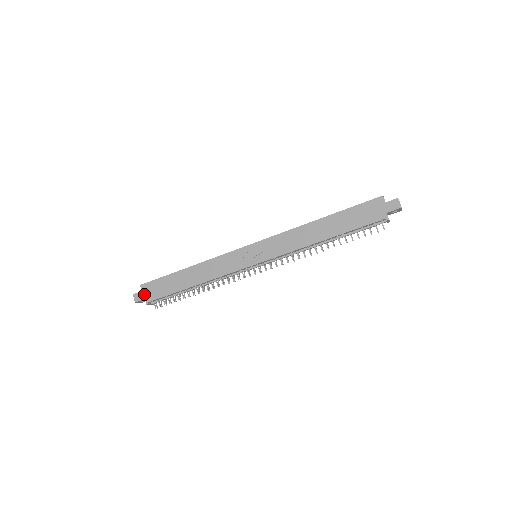
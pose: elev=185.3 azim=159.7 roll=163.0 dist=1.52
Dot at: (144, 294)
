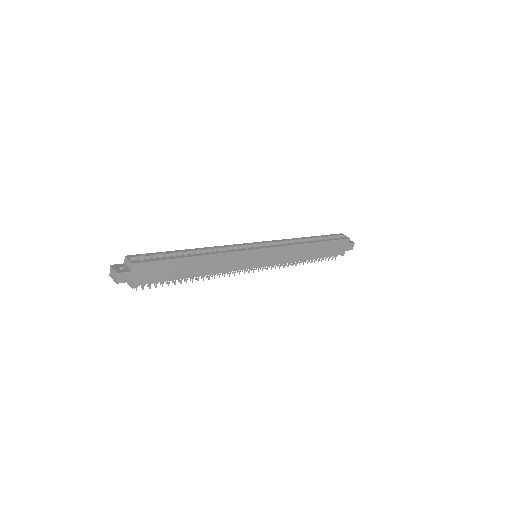
Dot at: (134, 276)
